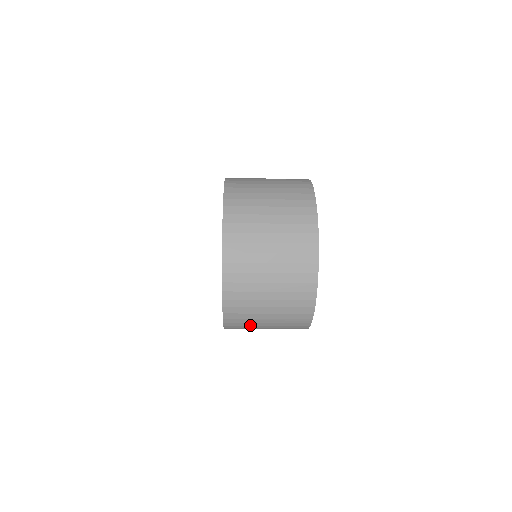
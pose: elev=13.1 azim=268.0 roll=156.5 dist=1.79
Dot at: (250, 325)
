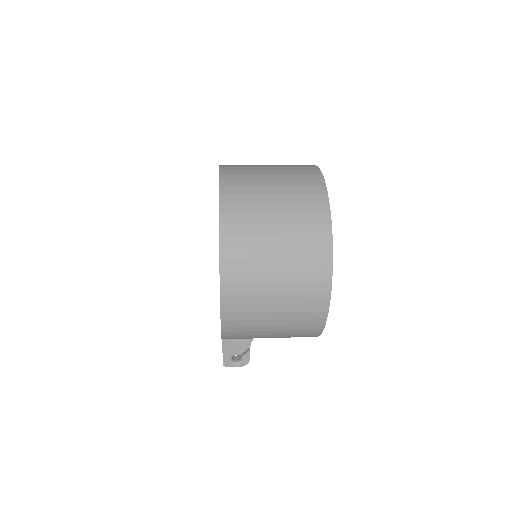
Dot at: (254, 310)
